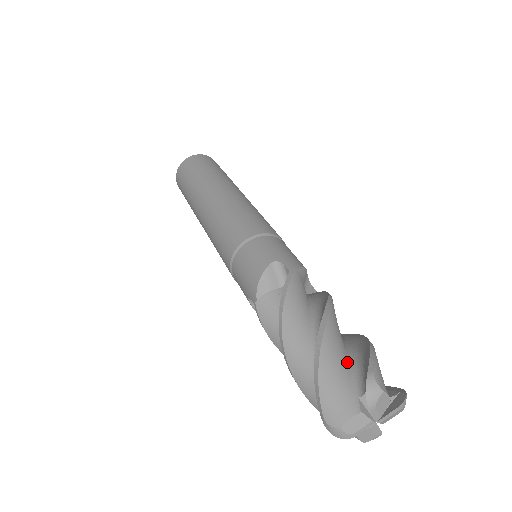
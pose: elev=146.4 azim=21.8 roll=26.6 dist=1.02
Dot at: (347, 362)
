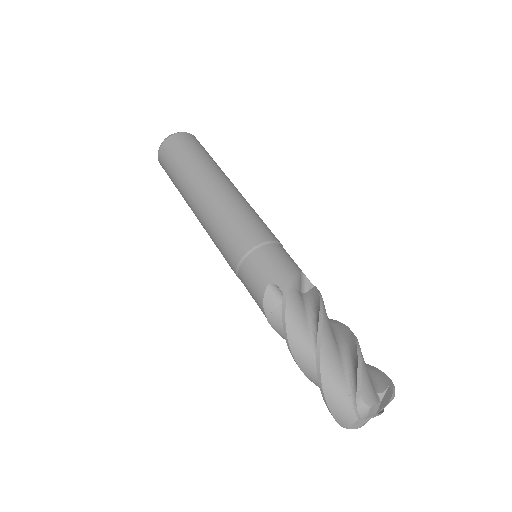
Dot at: (344, 377)
